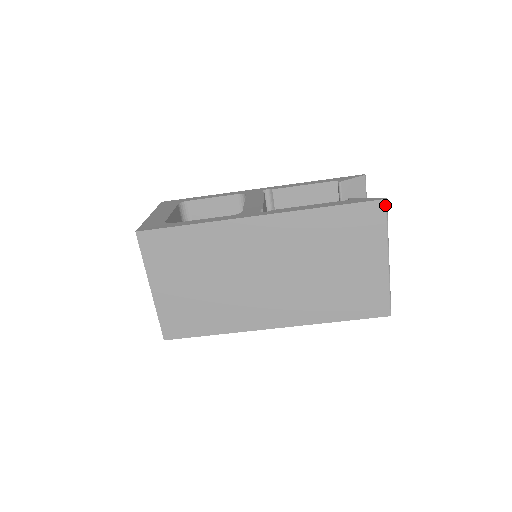
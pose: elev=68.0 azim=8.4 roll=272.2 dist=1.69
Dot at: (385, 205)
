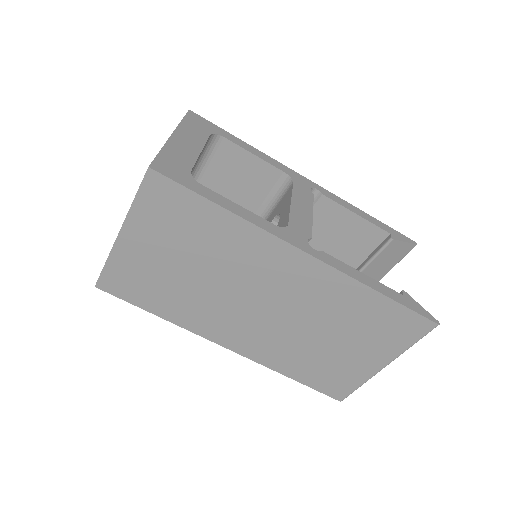
Dot at: (432, 328)
